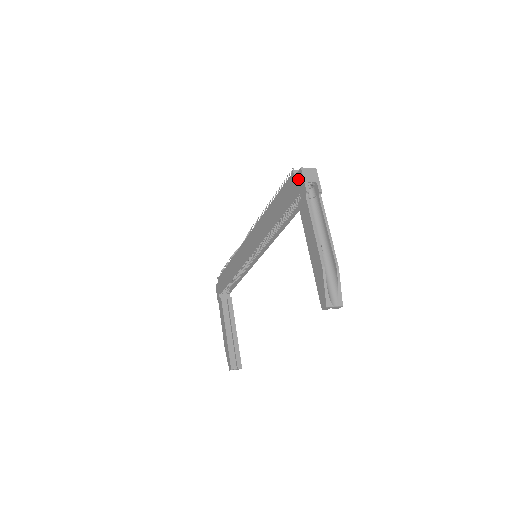
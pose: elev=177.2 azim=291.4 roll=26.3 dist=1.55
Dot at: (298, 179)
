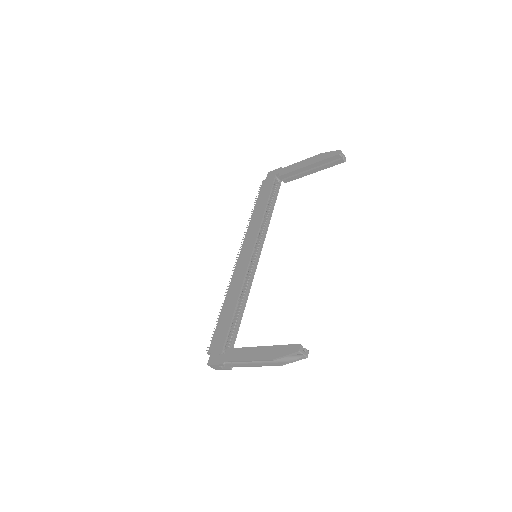
Dot at: (270, 175)
